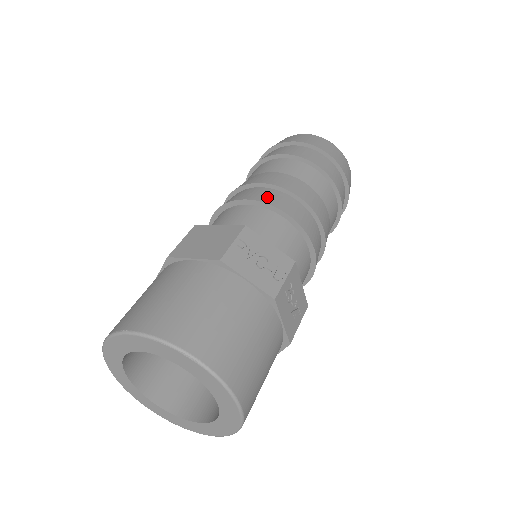
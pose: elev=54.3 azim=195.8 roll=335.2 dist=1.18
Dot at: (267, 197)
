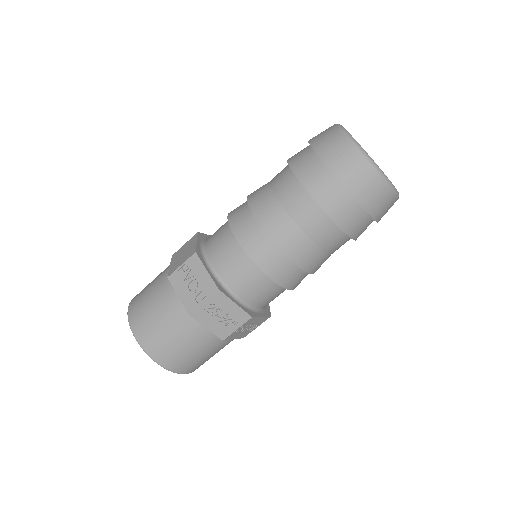
Dot at: (238, 221)
